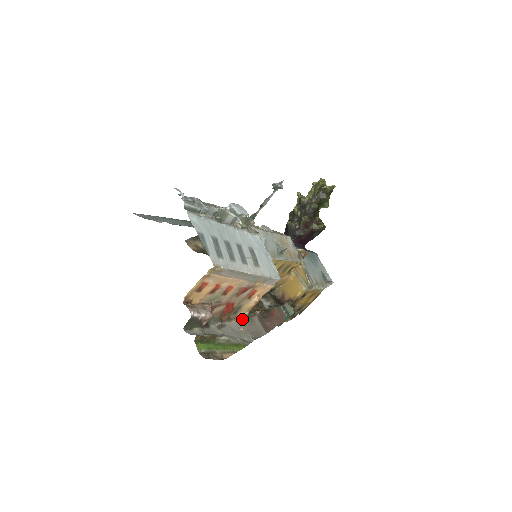
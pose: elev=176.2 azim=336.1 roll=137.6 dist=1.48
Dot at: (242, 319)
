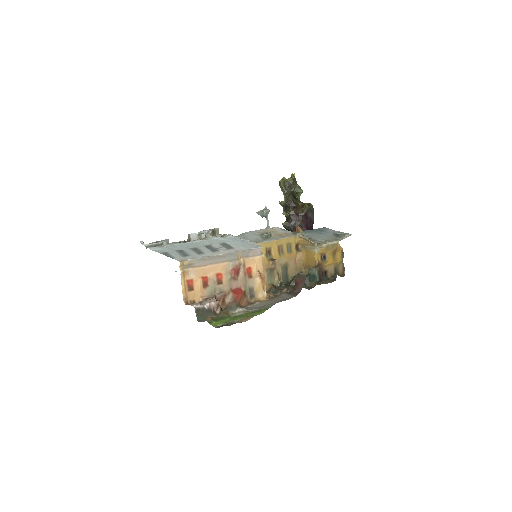
Dot at: (266, 299)
